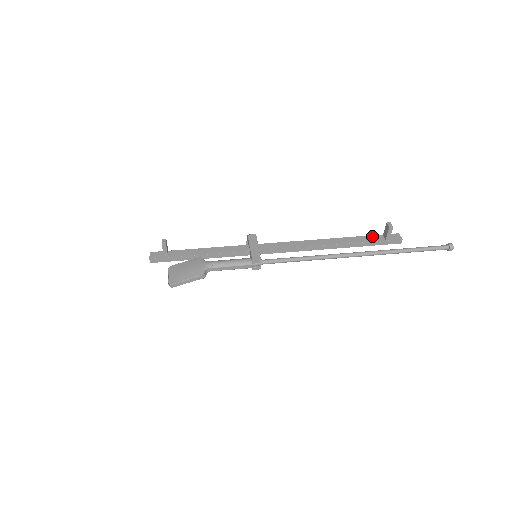
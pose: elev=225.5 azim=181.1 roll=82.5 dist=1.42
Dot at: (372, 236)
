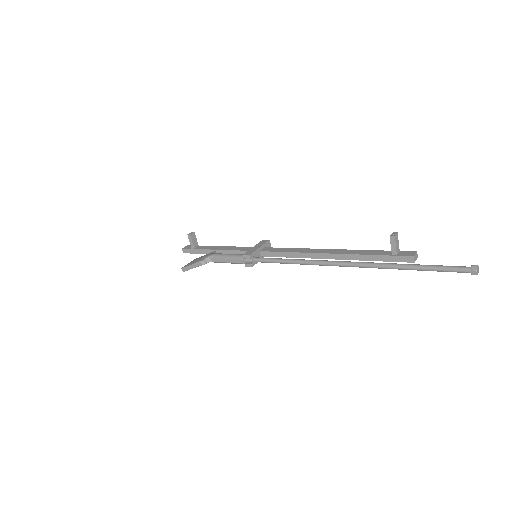
Dot at: (380, 251)
